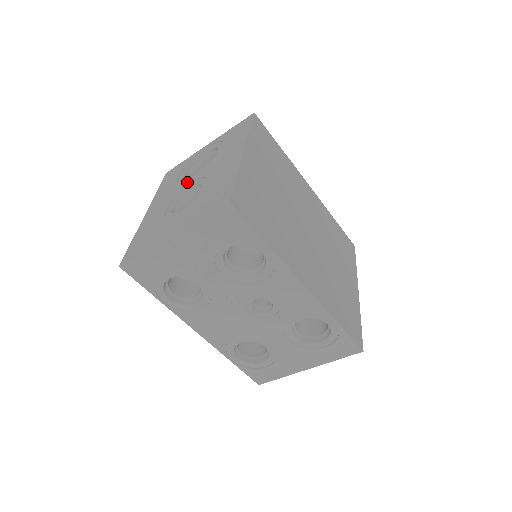
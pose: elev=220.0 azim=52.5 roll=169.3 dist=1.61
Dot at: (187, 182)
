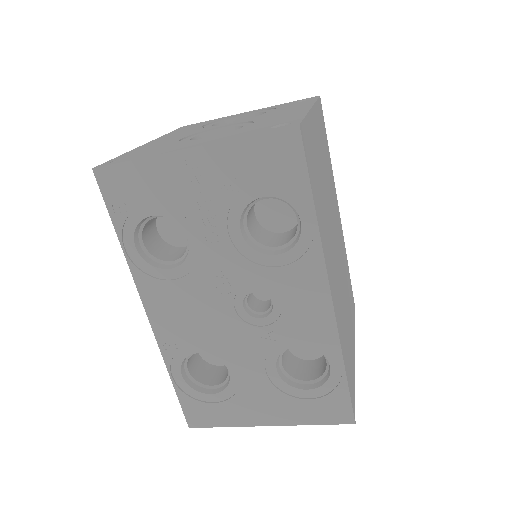
Dot at: occluded
